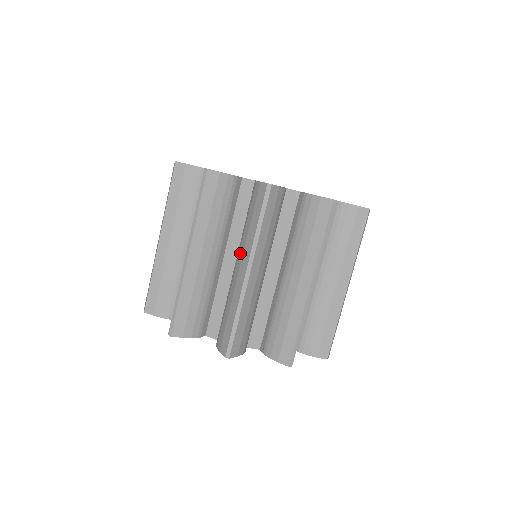
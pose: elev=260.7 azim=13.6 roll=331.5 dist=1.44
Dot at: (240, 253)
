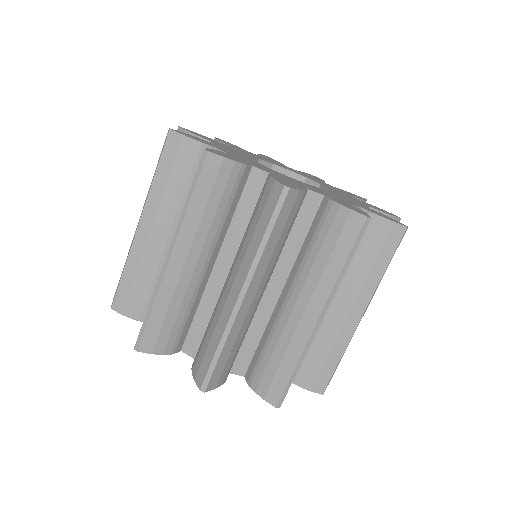
Dot at: (305, 290)
